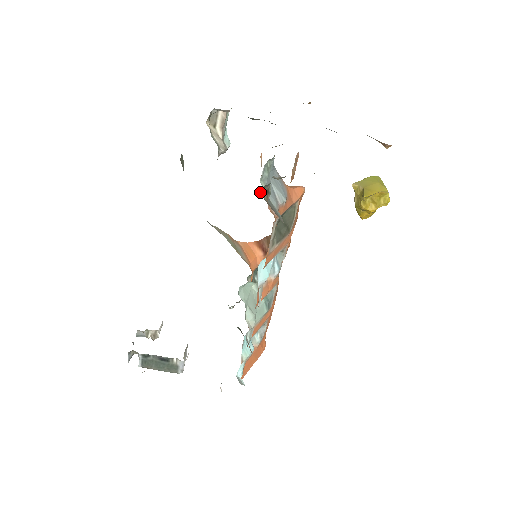
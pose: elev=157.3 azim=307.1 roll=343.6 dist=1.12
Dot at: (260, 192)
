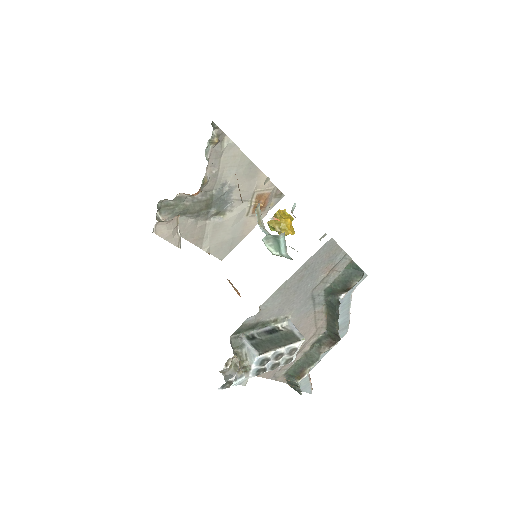
Dot at: (212, 125)
